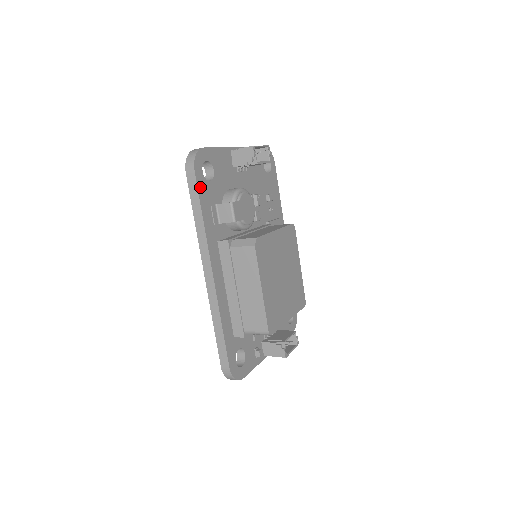
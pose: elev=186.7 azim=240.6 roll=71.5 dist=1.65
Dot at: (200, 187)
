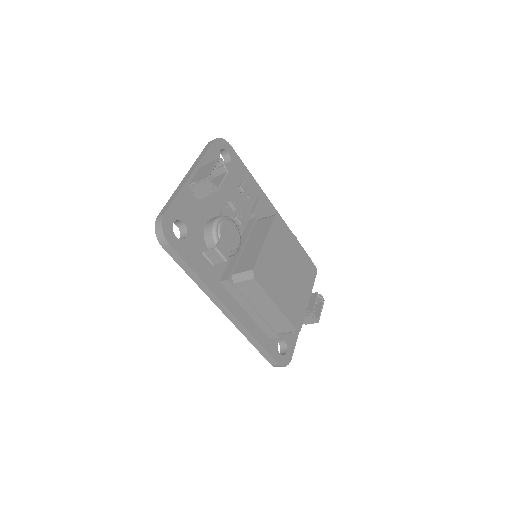
Dot at: (181, 253)
